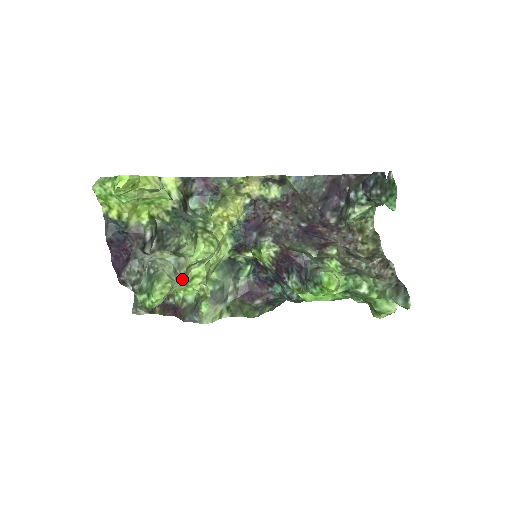
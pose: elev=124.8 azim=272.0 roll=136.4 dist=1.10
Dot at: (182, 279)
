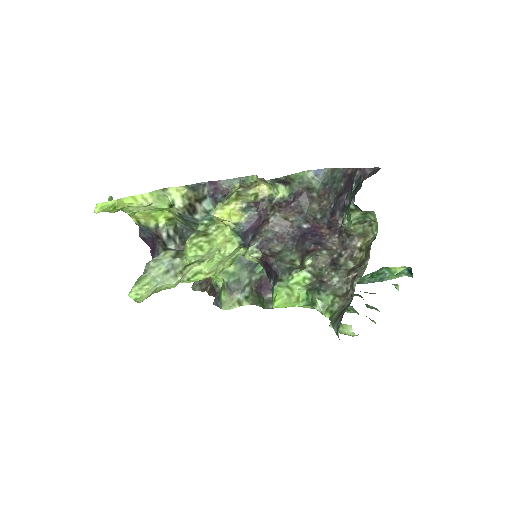
Dot at: (174, 278)
